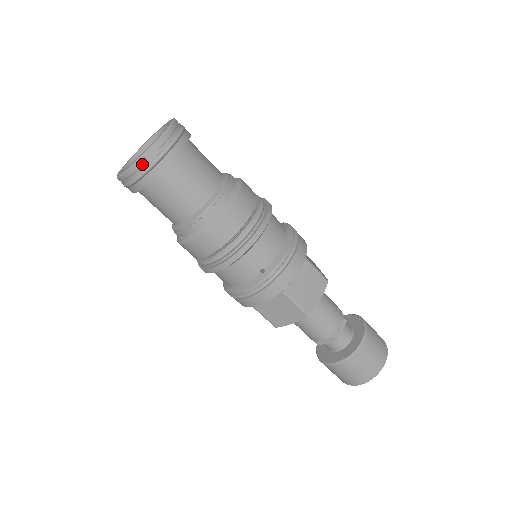
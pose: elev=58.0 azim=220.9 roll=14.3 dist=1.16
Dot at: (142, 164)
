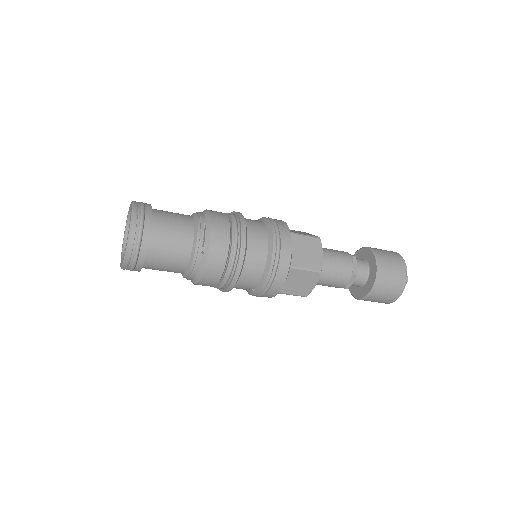
Dot at: (127, 266)
